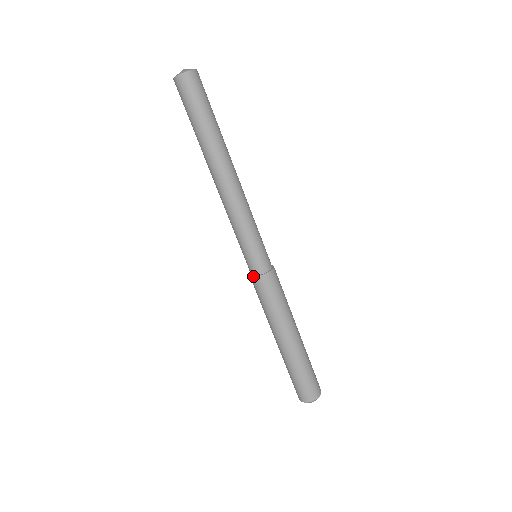
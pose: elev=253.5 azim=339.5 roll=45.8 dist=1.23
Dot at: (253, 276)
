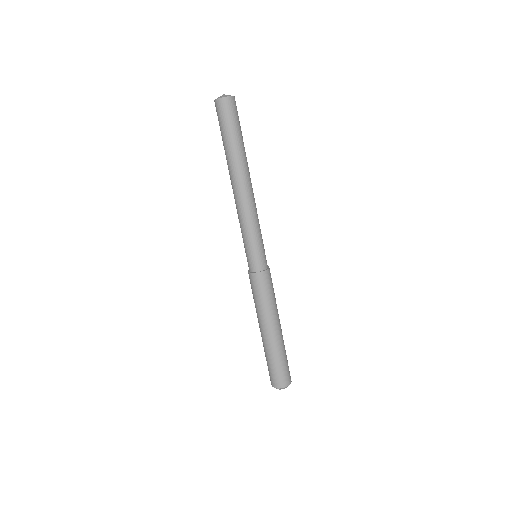
Dot at: (252, 272)
